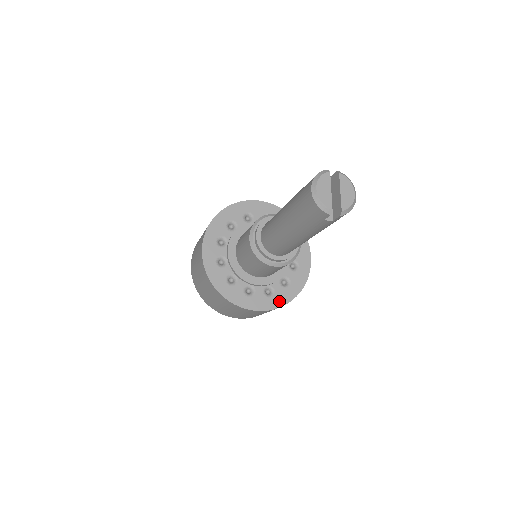
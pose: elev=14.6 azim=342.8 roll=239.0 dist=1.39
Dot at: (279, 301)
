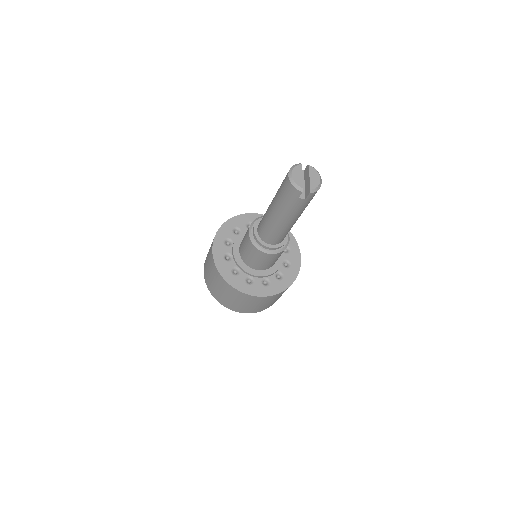
Dot at: (274, 290)
